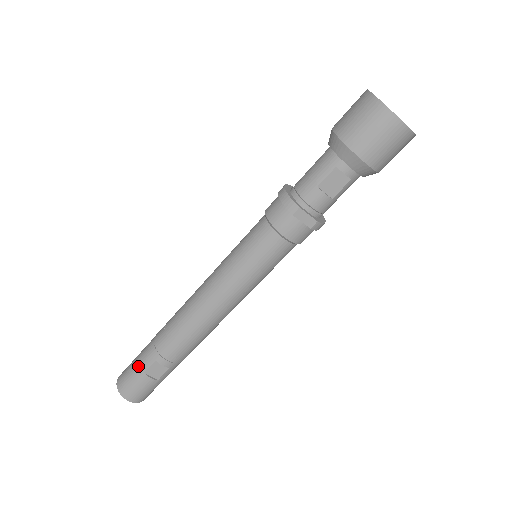
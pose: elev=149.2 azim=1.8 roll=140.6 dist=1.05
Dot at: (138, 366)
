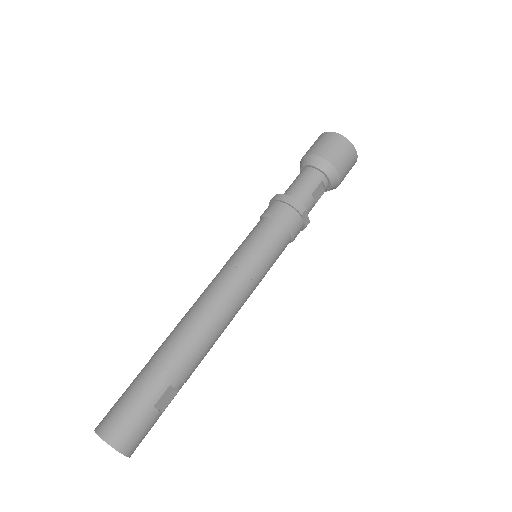
Dot at: (144, 401)
